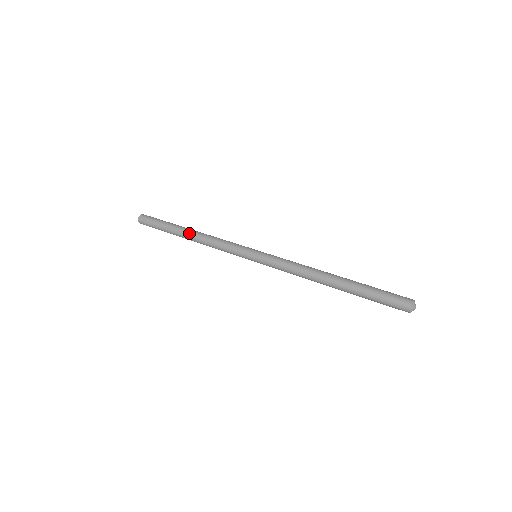
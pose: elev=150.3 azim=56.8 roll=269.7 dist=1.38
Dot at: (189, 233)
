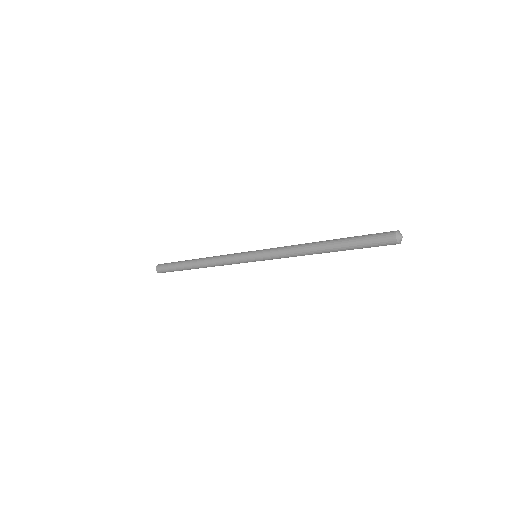
Dot at: (198, 260)
